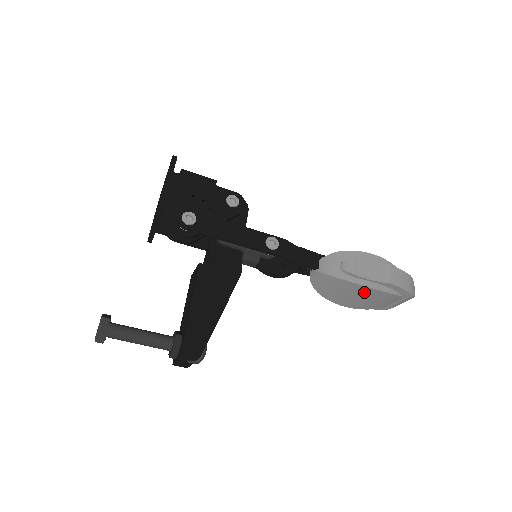
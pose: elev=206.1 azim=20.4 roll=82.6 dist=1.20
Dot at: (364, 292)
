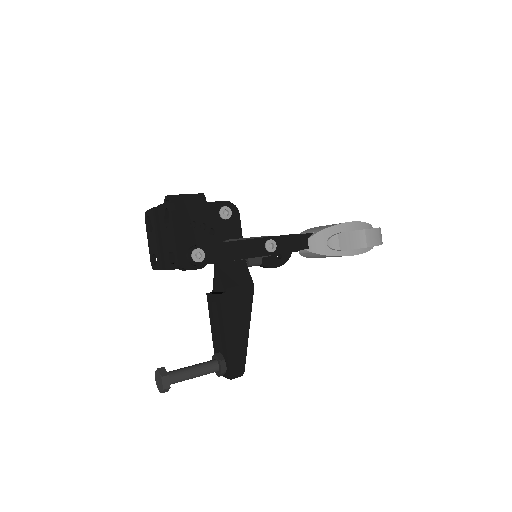
Dot at: occluded
